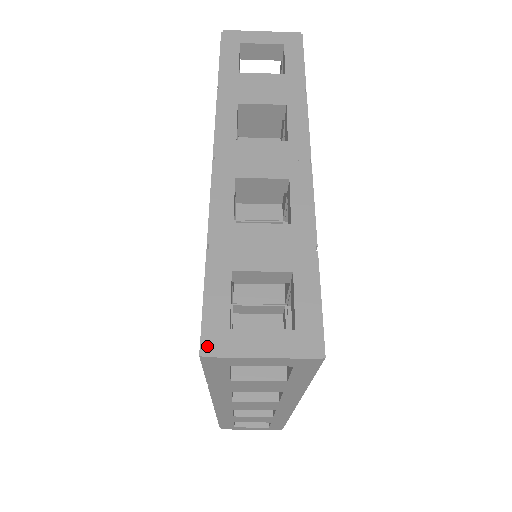
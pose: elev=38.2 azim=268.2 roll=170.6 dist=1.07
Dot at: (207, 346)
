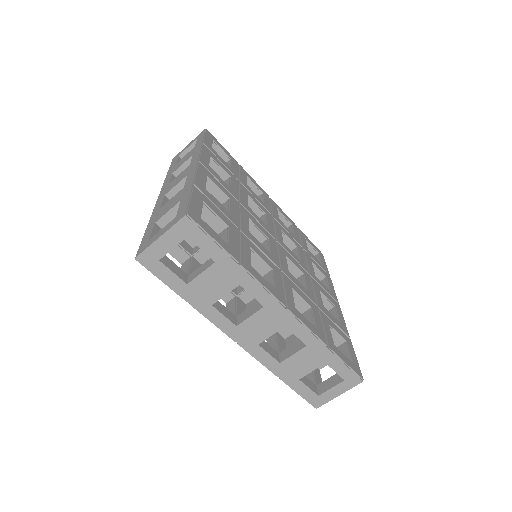
Dot at: (138, 253)
